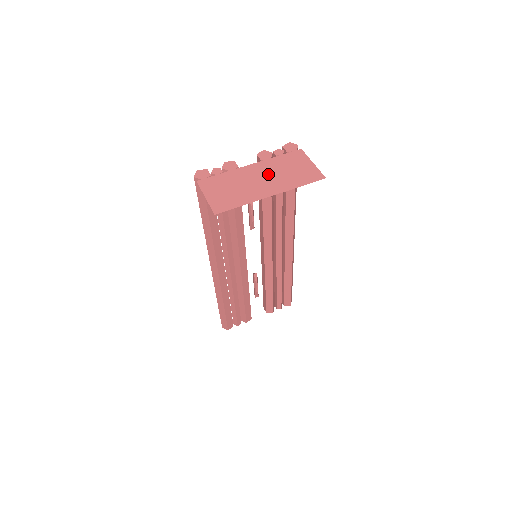
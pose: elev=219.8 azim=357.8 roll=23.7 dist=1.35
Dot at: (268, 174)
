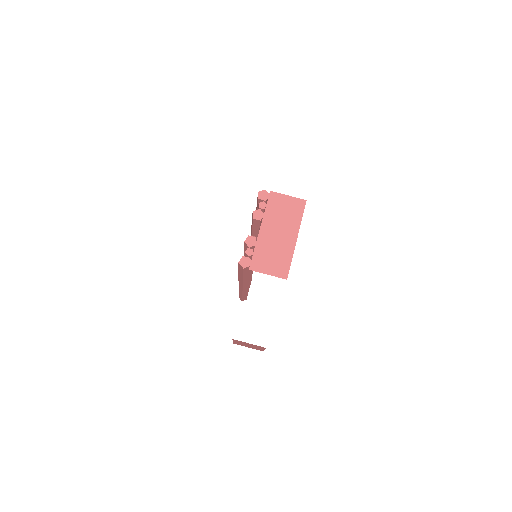
Dot at: (277, 227)
